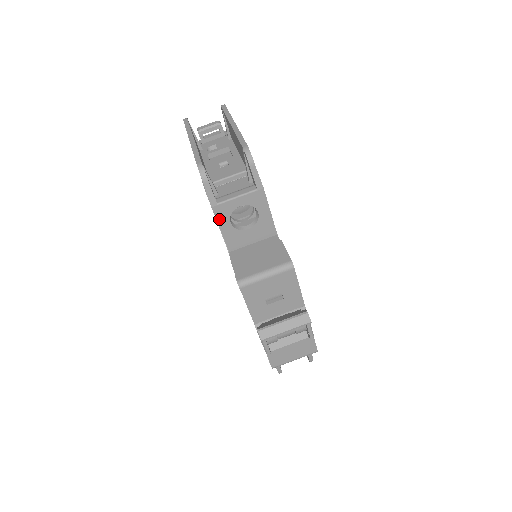
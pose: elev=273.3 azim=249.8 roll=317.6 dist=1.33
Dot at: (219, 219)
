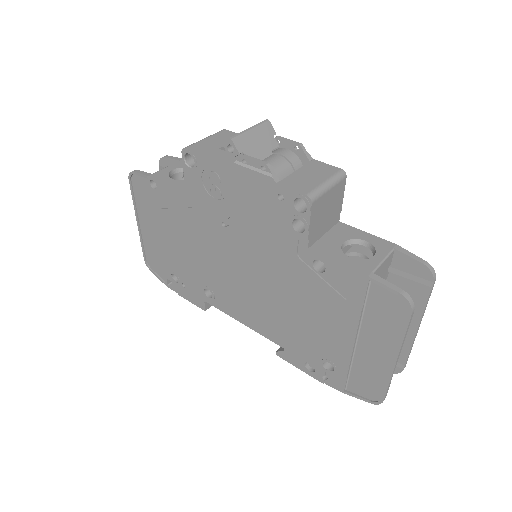
Dot at: (160, 180)
